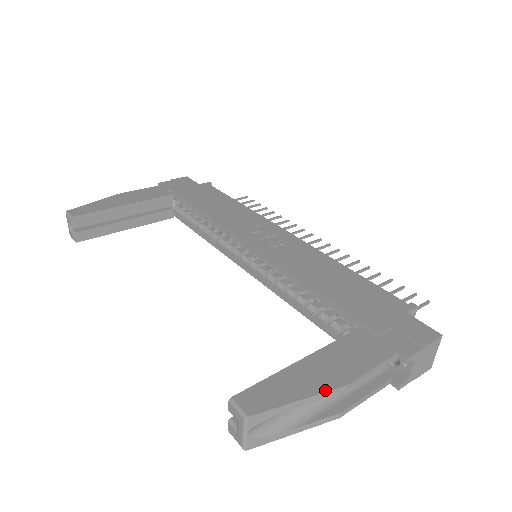
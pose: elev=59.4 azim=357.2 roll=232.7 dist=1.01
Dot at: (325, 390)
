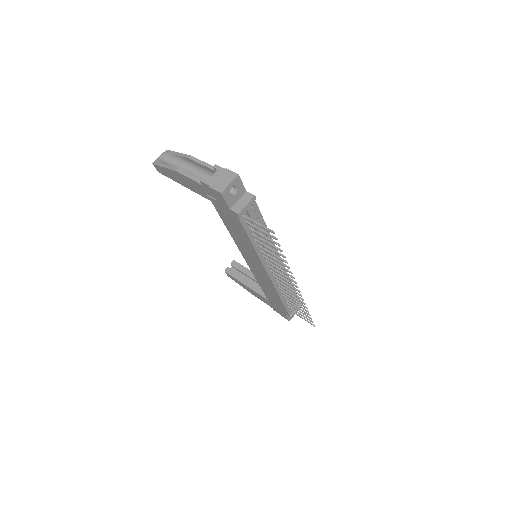
Dot at: (186, 155)
